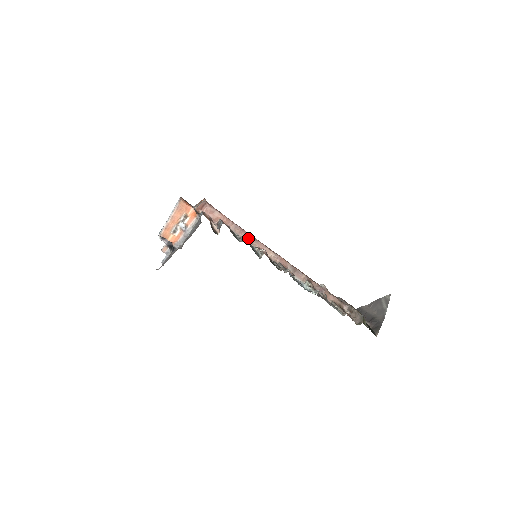
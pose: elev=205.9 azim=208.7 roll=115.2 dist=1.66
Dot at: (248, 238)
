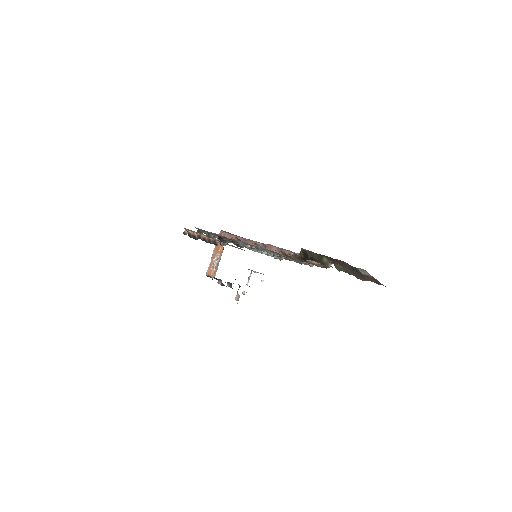
Dot at: occluded
